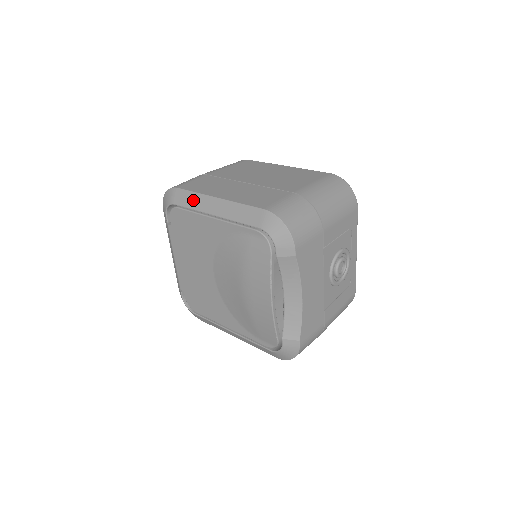
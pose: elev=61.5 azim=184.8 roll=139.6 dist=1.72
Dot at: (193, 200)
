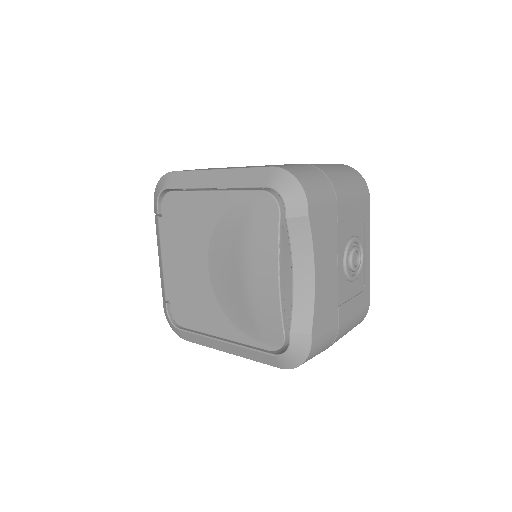
Dot at: (190, 178)
